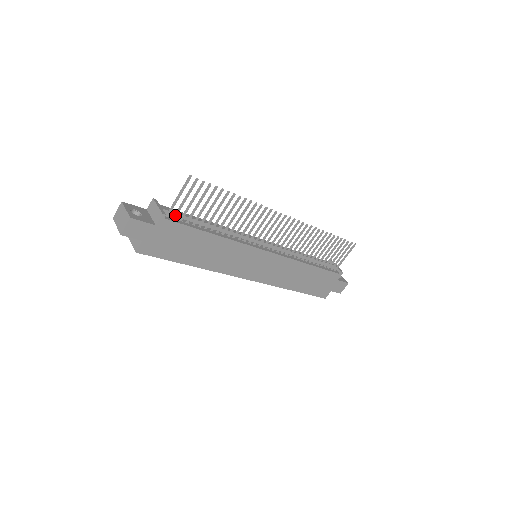
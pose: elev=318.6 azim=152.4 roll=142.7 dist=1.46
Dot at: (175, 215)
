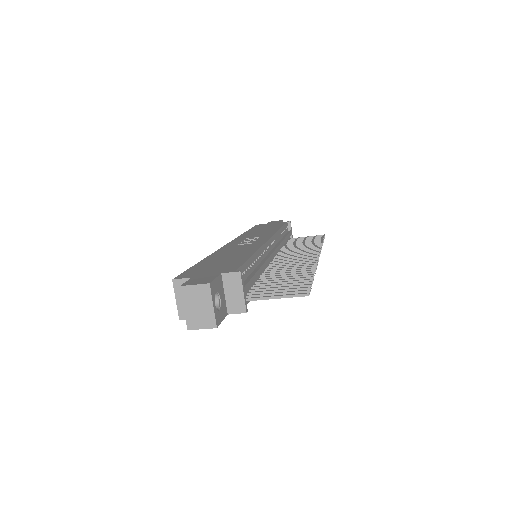
Dot at: (250, 297)
